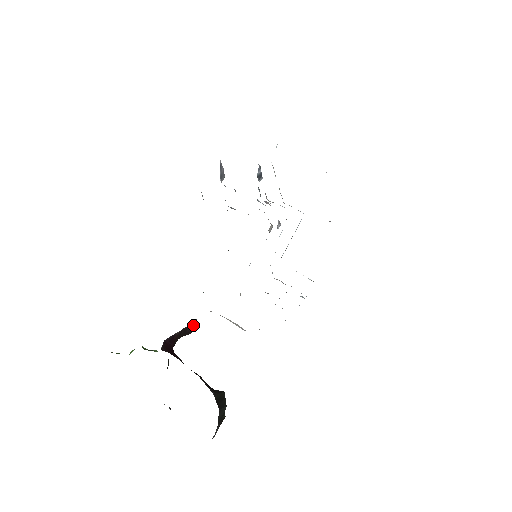
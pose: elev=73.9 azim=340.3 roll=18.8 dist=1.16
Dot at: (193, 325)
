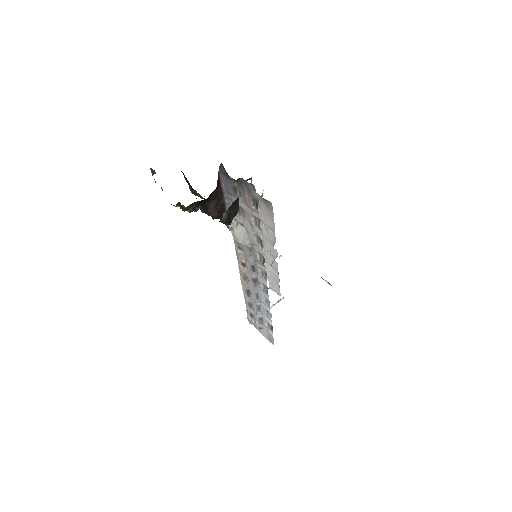
Dot at: (226, 201)
